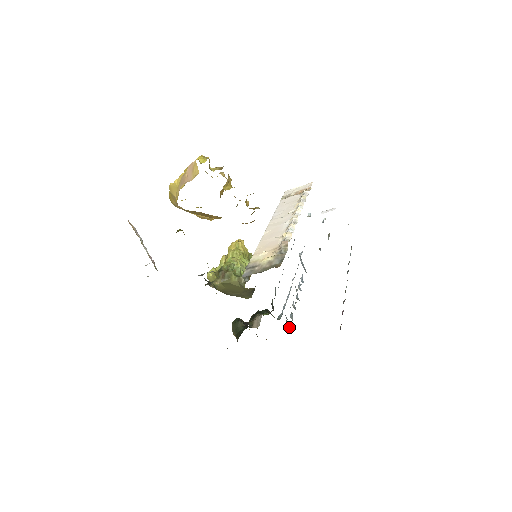
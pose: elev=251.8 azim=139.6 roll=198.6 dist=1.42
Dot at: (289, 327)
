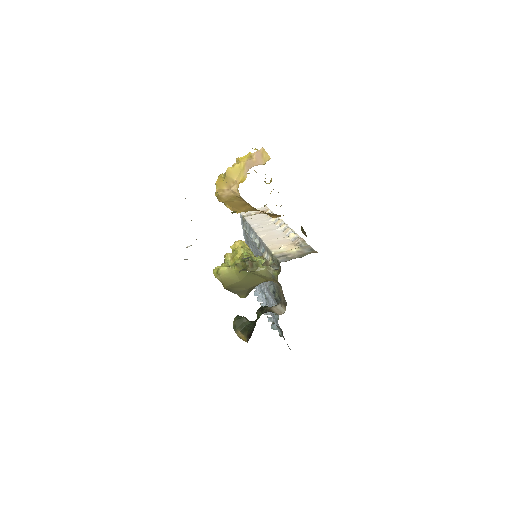
Dot at: (275, 326)
